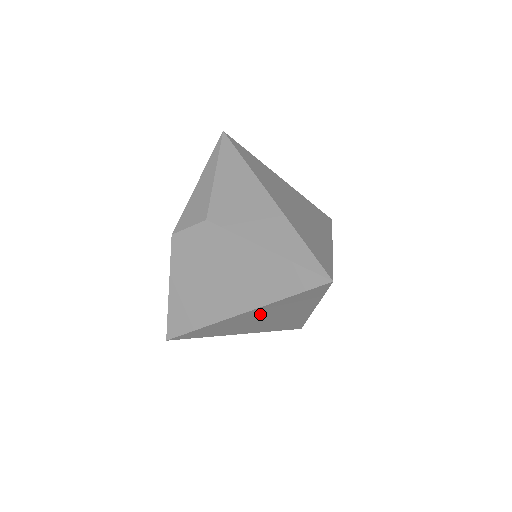
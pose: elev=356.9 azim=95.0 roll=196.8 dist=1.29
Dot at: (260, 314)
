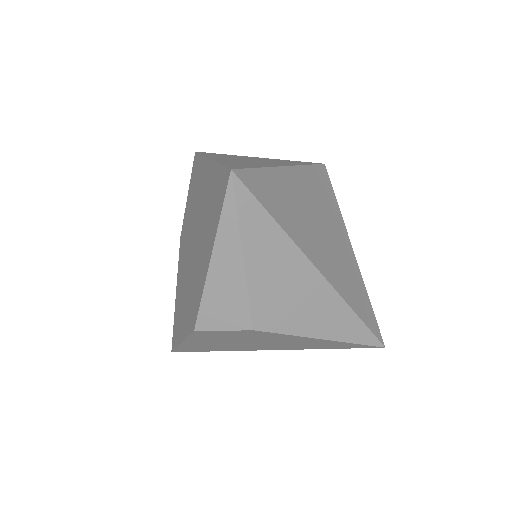
Dot at: occluded
